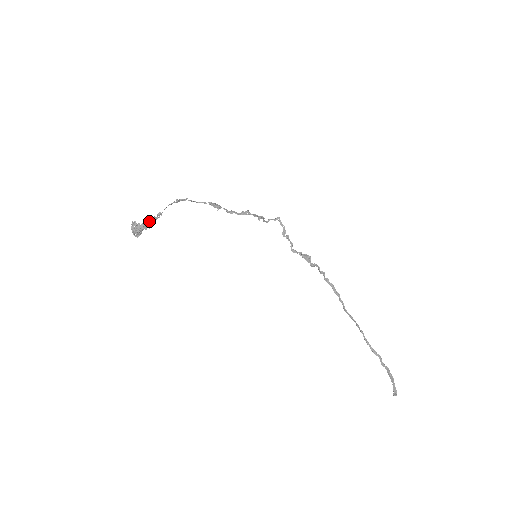
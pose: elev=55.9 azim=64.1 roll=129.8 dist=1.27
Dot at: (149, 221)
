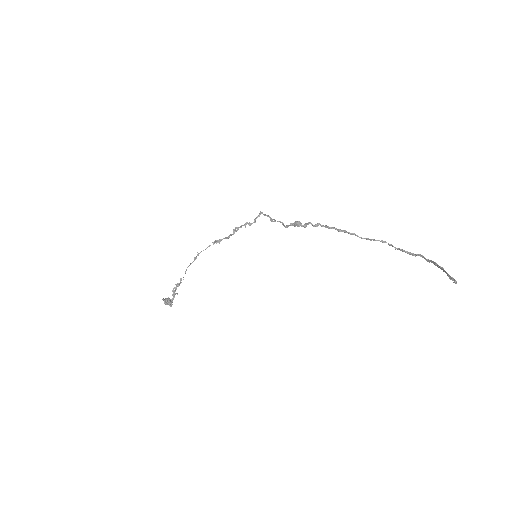
Dot at: (174, 290)
